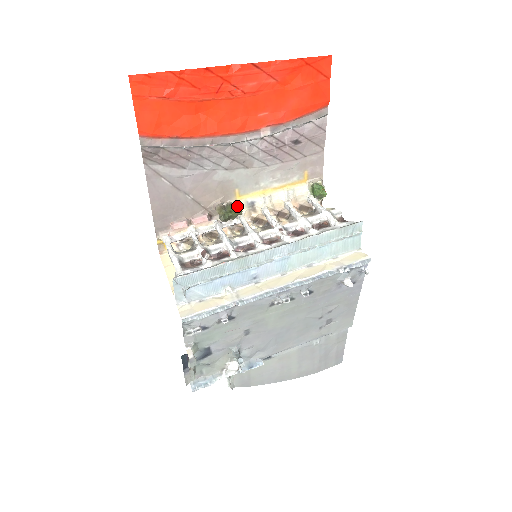
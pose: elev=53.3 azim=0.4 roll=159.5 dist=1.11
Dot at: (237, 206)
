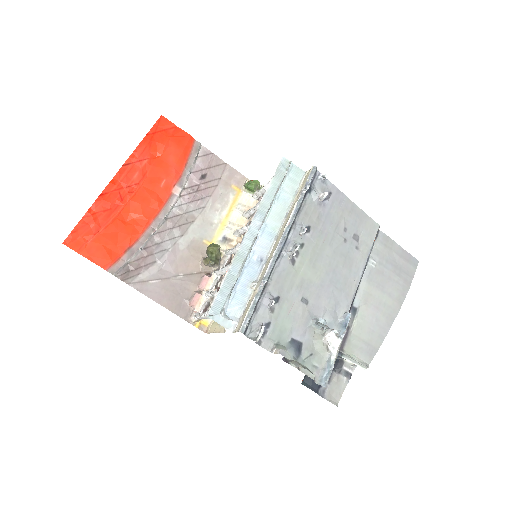
Dot at: (211, 245)
